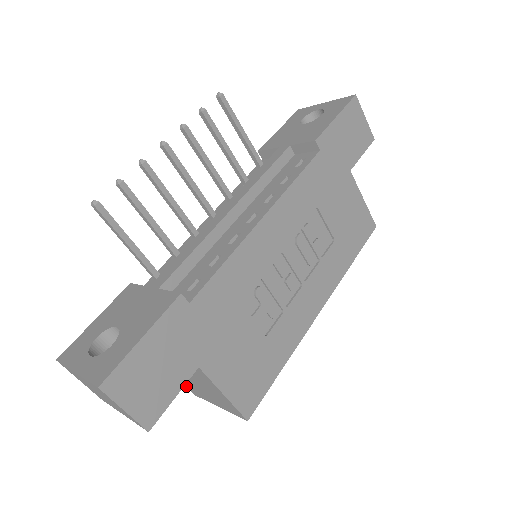
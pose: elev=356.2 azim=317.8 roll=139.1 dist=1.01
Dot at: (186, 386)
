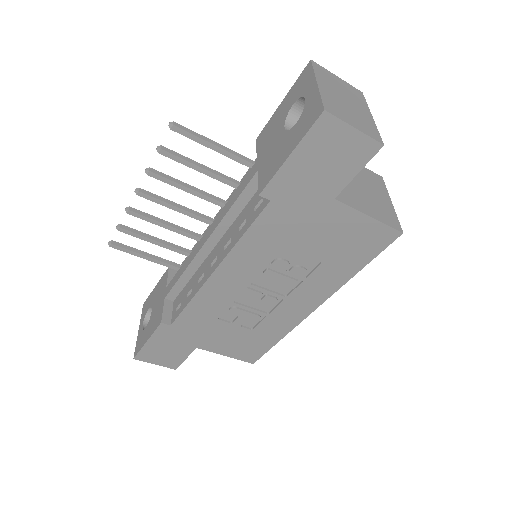
Dot at: occluded
